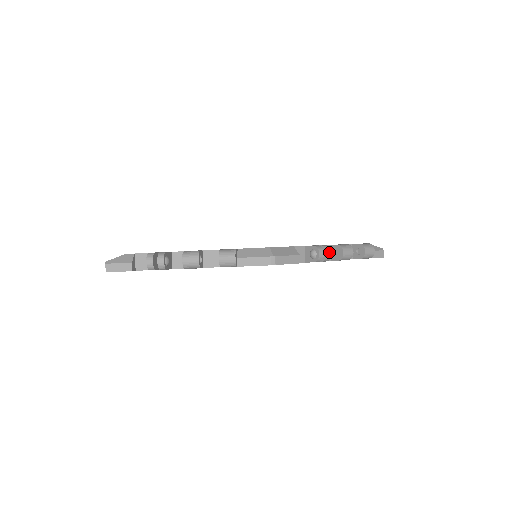
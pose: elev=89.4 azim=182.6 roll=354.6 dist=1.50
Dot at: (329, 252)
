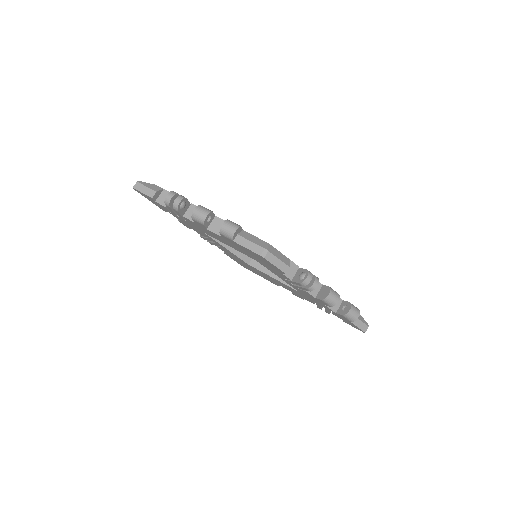
Dot at: (317, 283)
